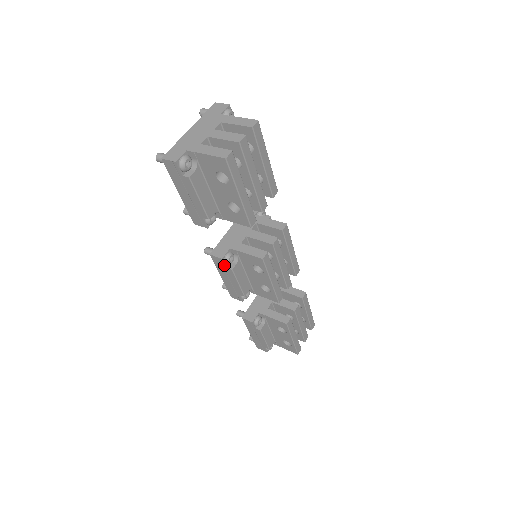
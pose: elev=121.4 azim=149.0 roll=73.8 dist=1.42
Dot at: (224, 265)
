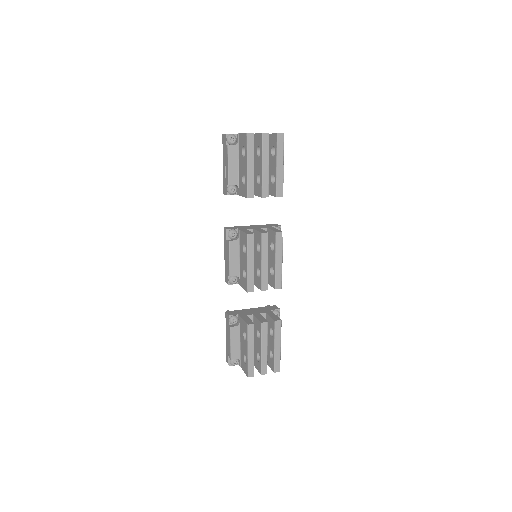
Dot at: (227, 237)
